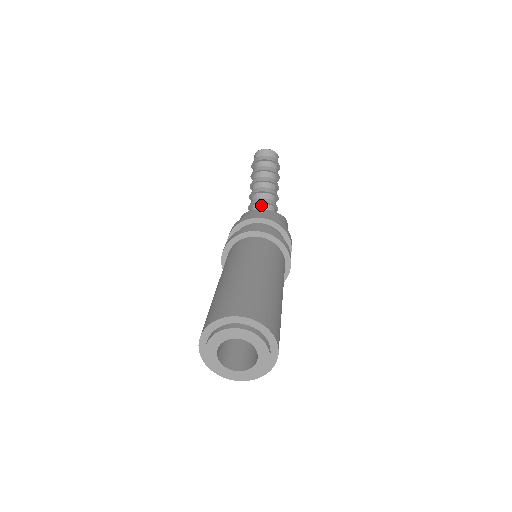
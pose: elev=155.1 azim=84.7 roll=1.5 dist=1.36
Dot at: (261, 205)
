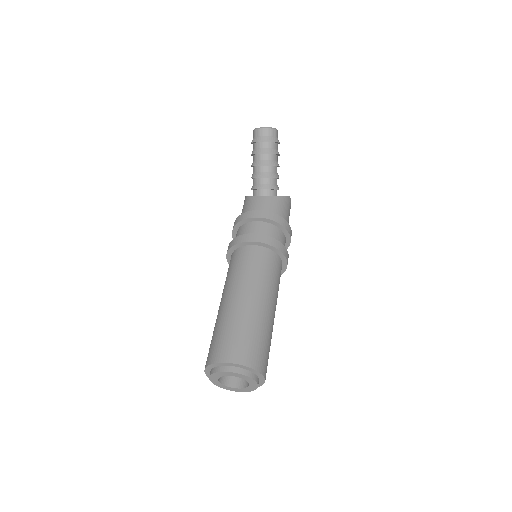
Dot at: (262, 191)
